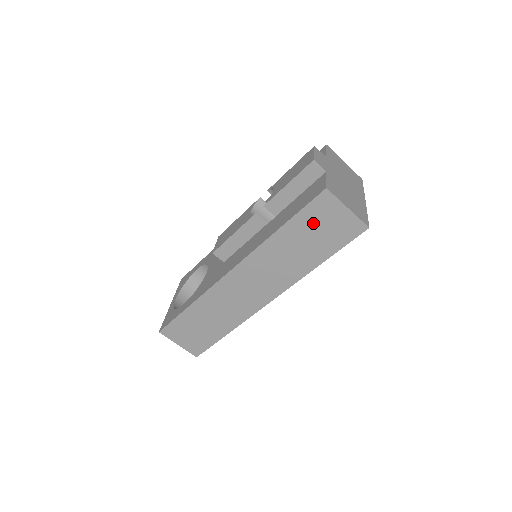
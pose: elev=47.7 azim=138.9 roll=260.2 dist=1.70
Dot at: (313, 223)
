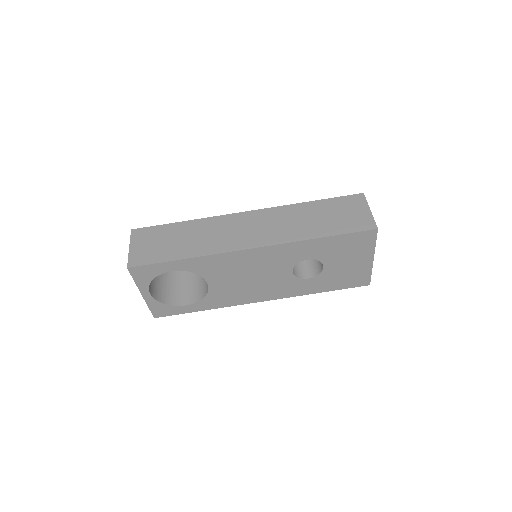
Dot at: (338, 208)
